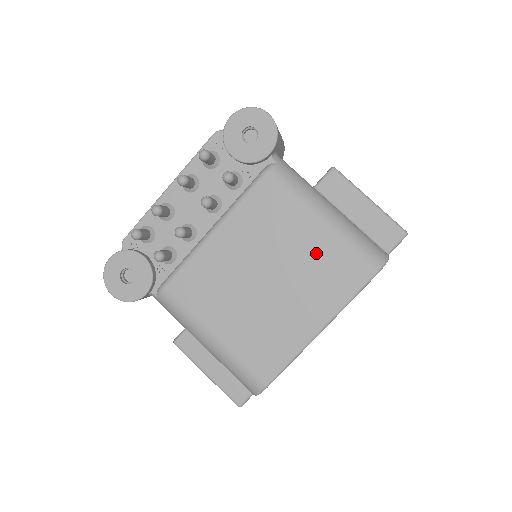
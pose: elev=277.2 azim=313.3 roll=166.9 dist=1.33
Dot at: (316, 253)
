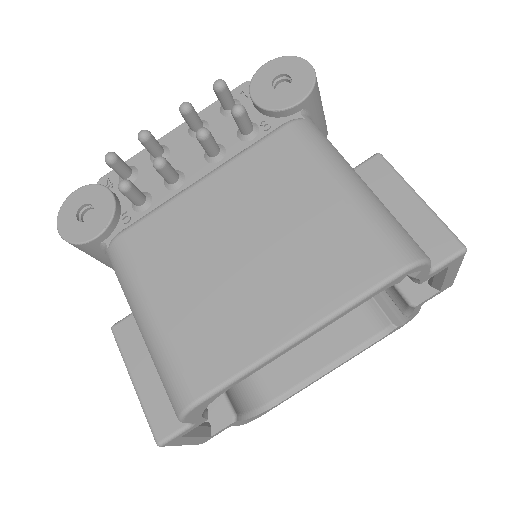
Dot at: (324, 226)
